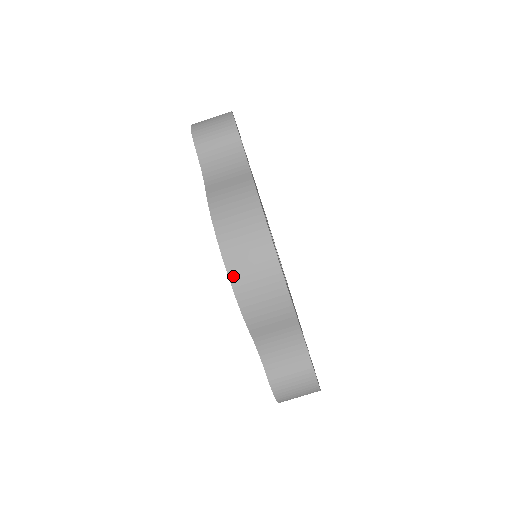
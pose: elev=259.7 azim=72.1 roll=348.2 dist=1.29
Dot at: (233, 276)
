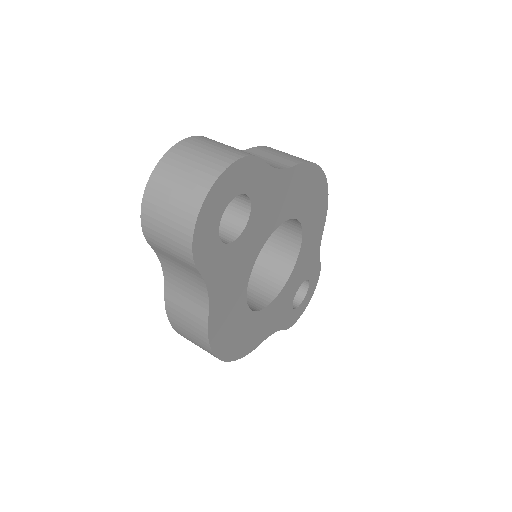
Dot at: occluded
